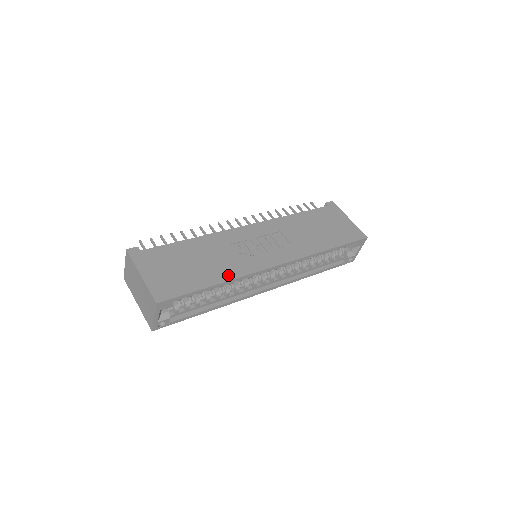
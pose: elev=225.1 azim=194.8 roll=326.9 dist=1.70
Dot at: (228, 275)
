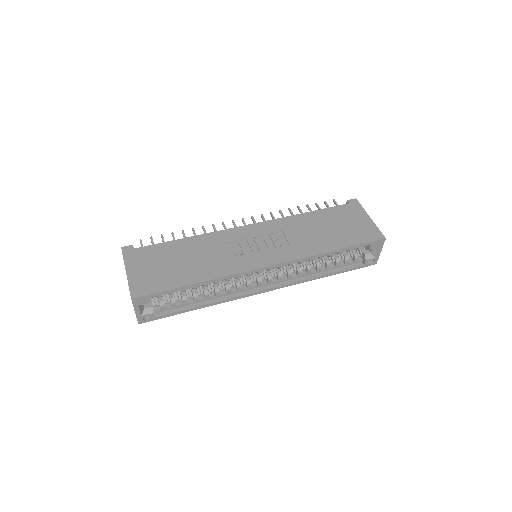
Dot at: (210, 275)
